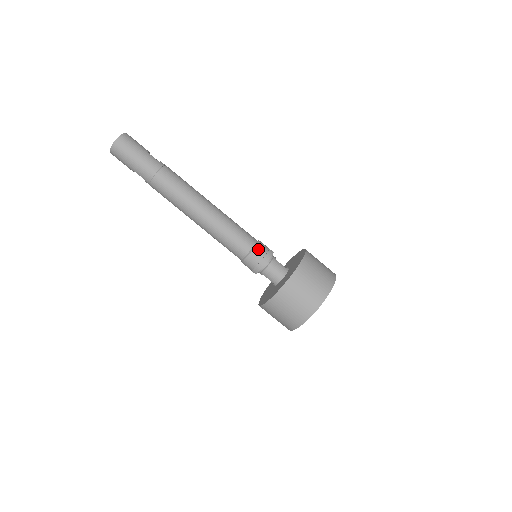
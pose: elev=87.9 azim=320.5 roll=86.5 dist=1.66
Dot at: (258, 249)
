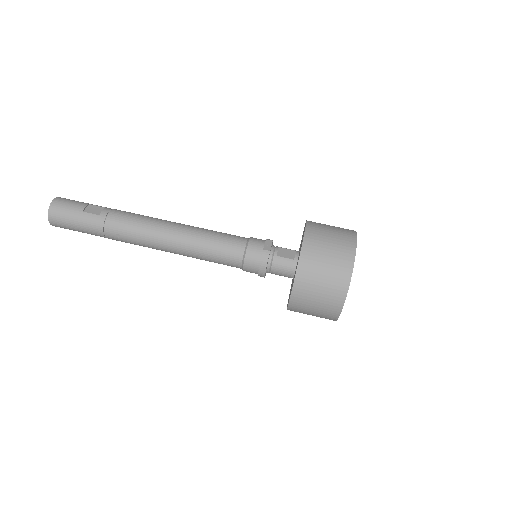
Dot at: (249, 258)
